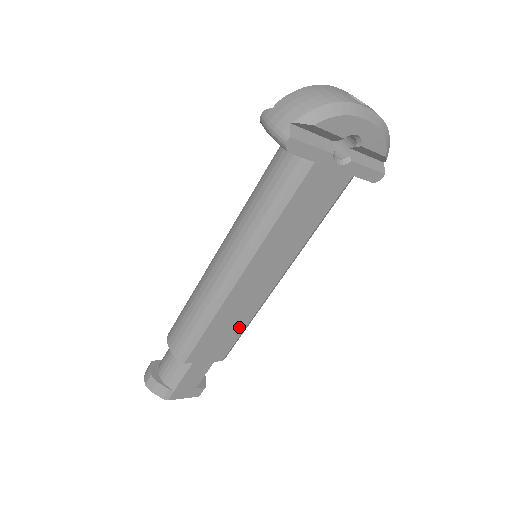
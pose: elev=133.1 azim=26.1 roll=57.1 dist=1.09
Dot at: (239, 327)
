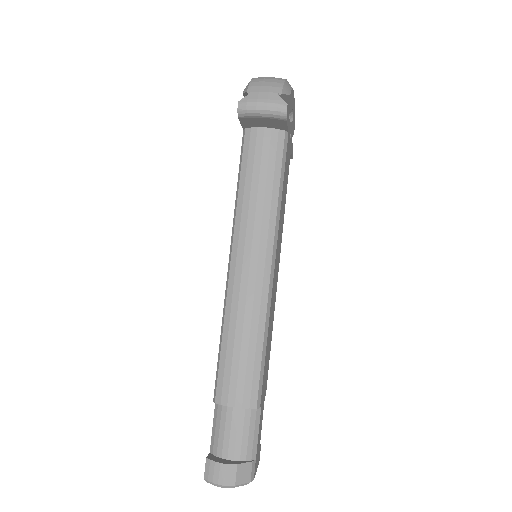
Dot at: (270, 340)
